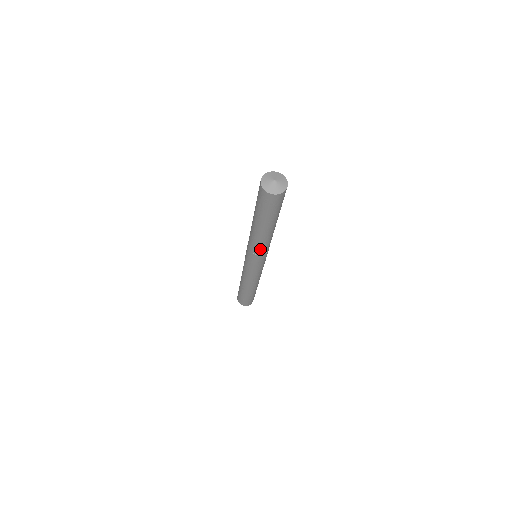
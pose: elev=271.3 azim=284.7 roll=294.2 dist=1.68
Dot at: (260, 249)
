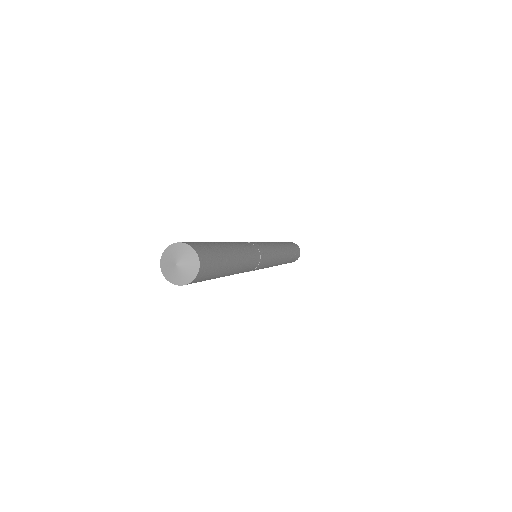
Dot at: (250, 269)
